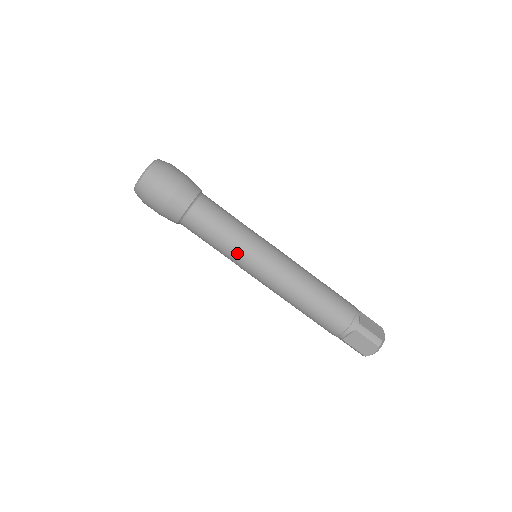
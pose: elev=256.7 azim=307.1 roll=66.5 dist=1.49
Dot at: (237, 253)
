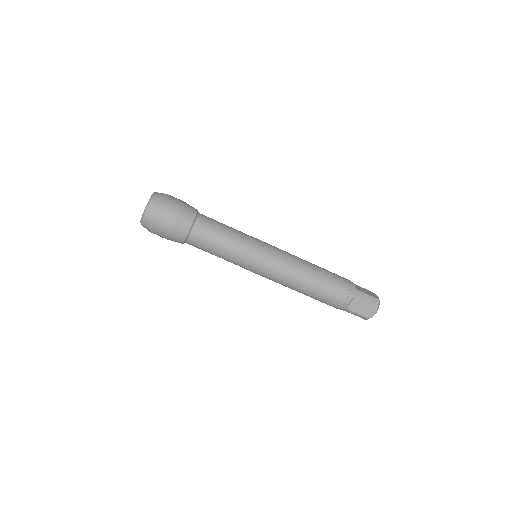
Dot at: (242, 253)
